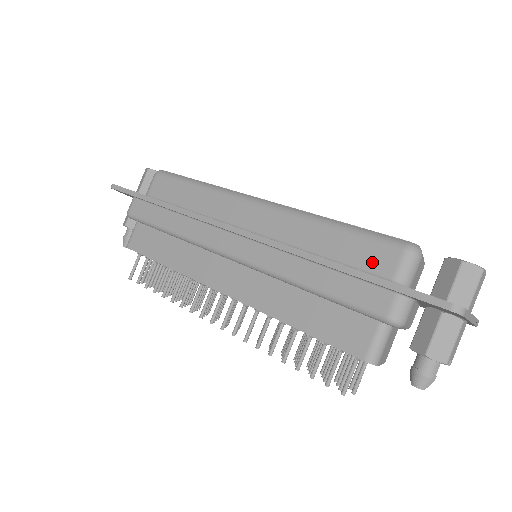
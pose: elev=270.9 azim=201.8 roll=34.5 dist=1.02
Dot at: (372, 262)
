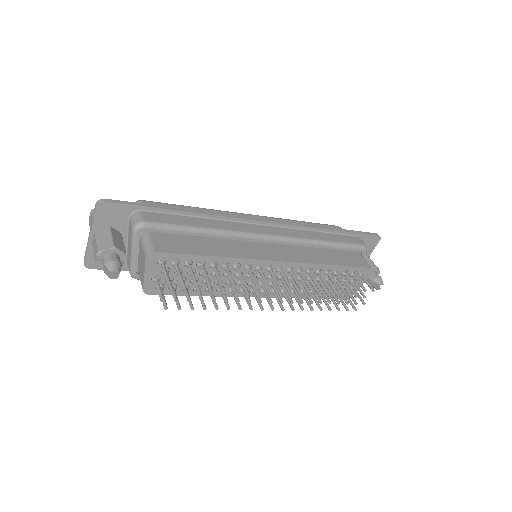
Dot at: occluded
